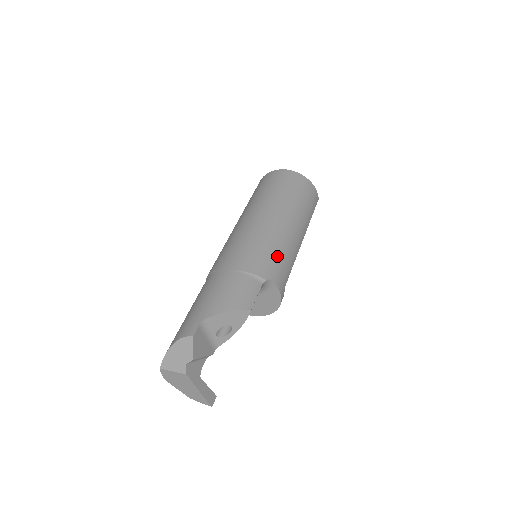
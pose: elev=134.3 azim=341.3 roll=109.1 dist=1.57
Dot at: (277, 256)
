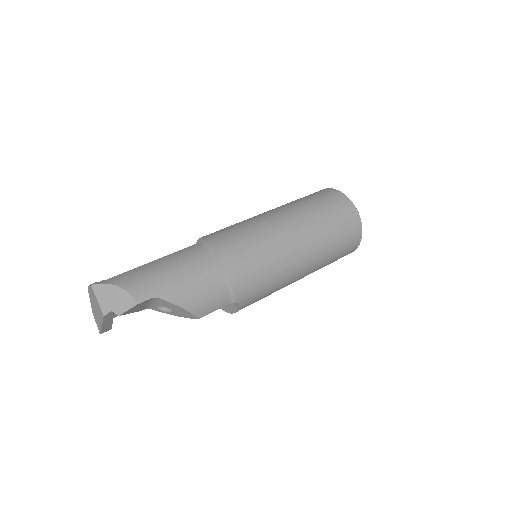
Dot at: (265, 289)
